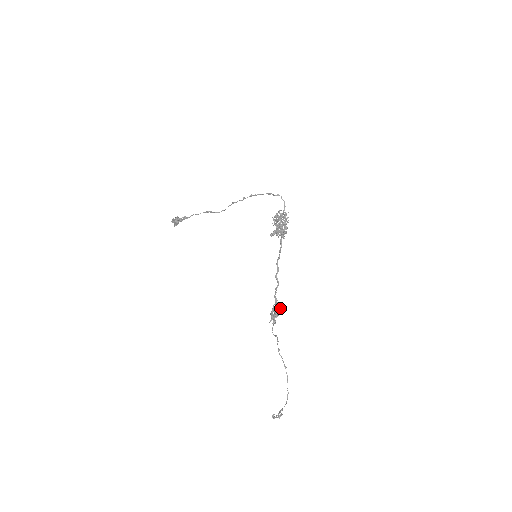
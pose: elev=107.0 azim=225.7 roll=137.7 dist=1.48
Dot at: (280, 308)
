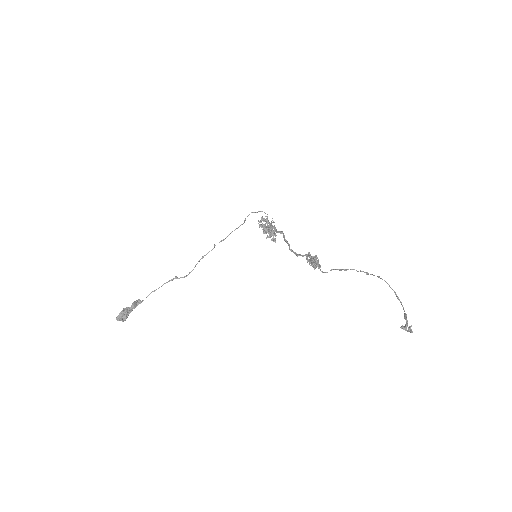
Dot at: (315, 255)
